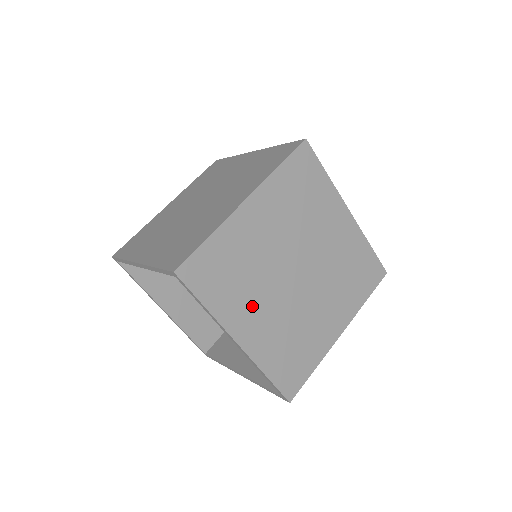
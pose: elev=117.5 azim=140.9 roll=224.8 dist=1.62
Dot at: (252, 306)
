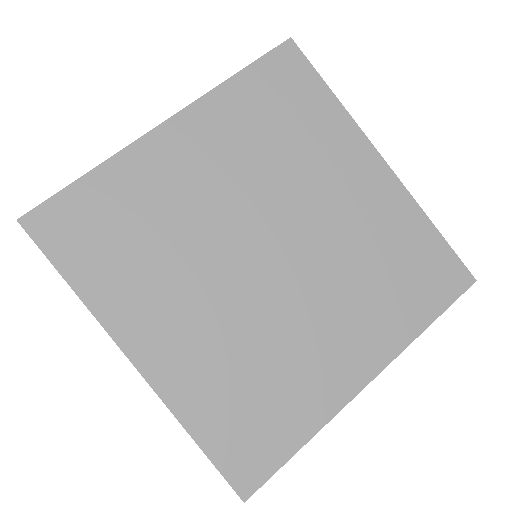
Dot at: (168, 299)
